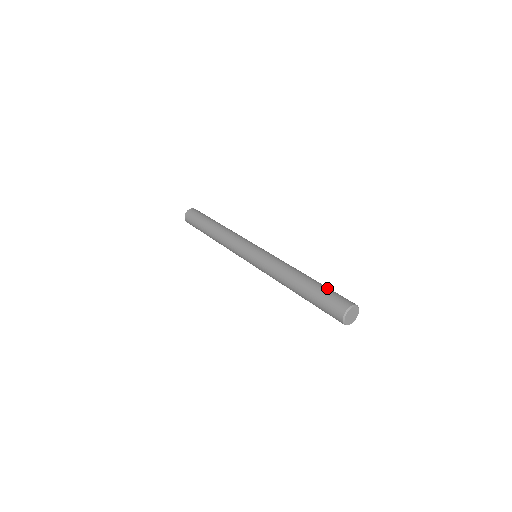
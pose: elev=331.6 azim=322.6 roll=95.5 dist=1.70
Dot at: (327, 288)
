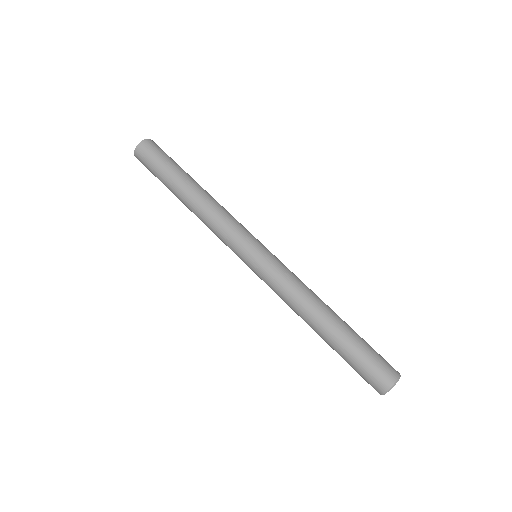
Dot at: (365, 341)
